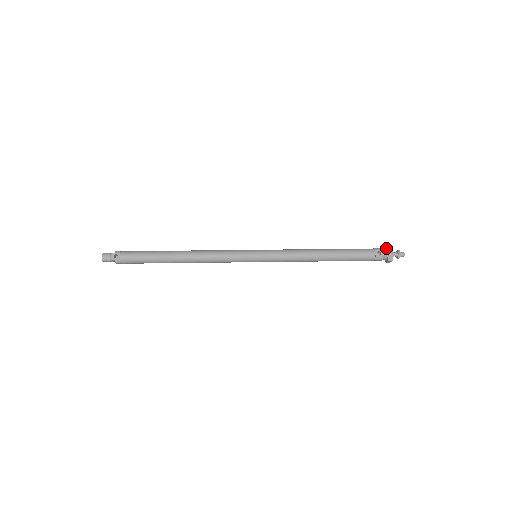
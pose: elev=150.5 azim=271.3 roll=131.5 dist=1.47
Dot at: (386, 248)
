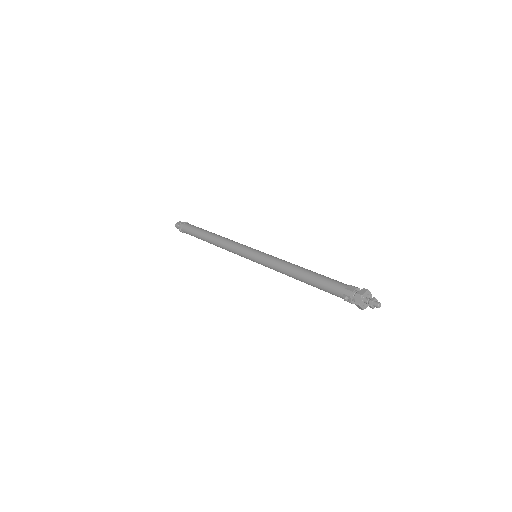
Dot at: (357, 293)
